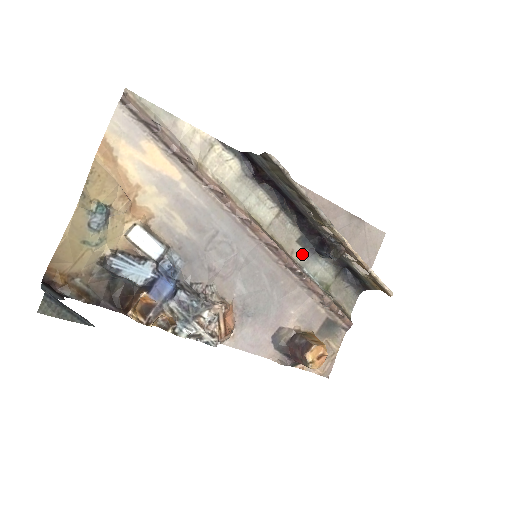
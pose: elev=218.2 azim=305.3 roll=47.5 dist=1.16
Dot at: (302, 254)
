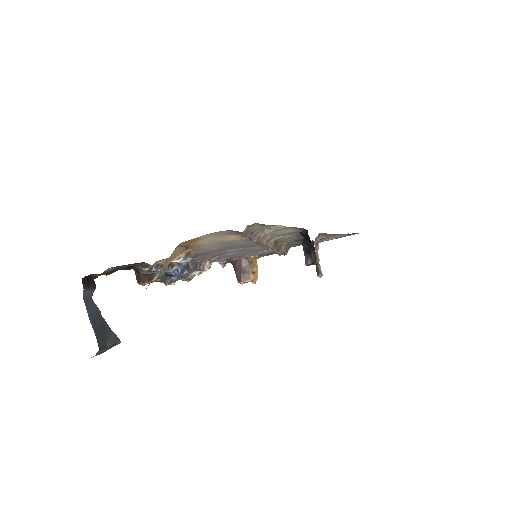
Dot at: occluded
